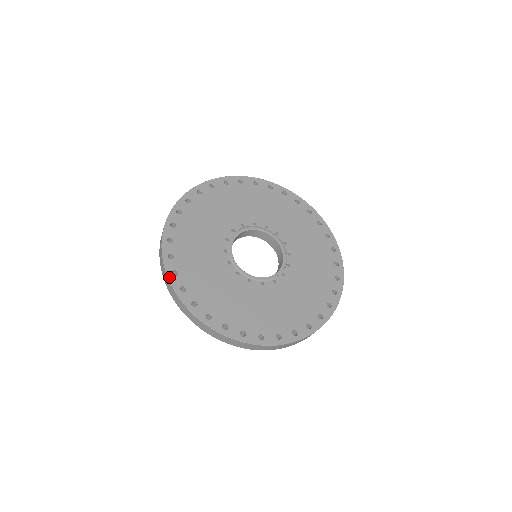
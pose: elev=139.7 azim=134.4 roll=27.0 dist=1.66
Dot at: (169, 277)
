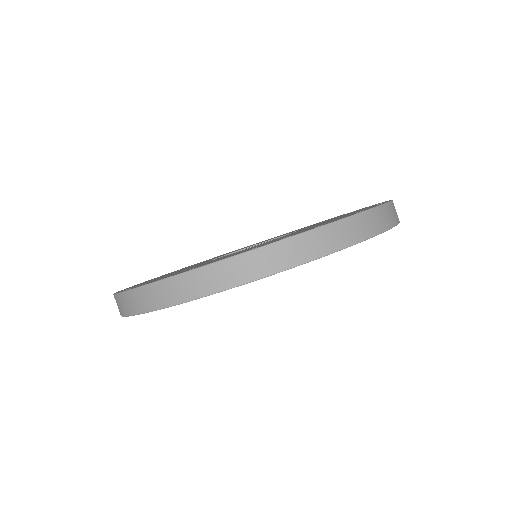
Dot at: (123, 291)
